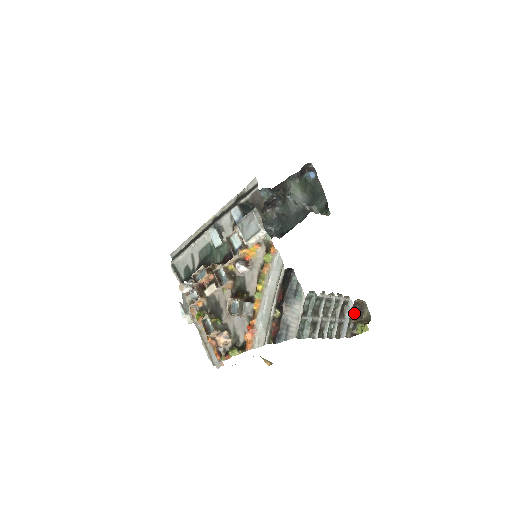
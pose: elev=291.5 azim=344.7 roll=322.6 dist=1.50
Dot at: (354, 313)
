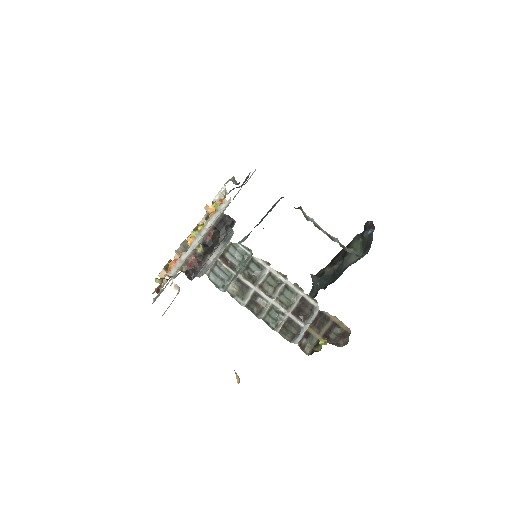
Dot at: (329, 335)
